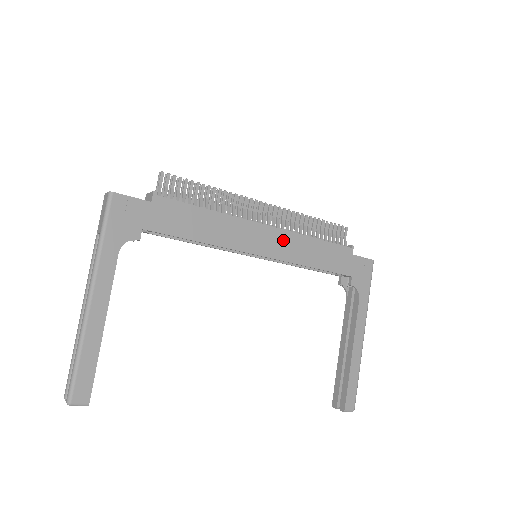
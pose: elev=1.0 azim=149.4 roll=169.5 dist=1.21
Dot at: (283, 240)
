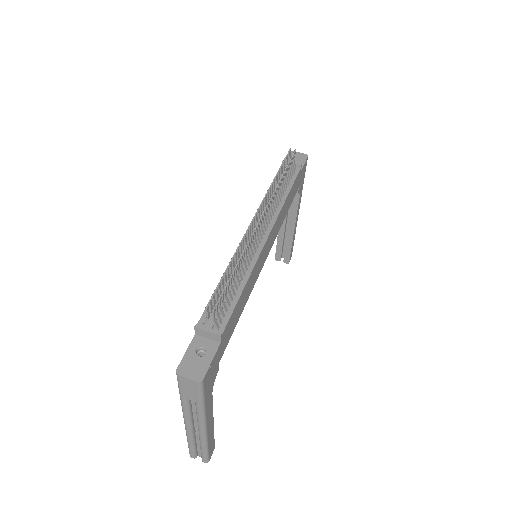
Dot at: (275, 229)
